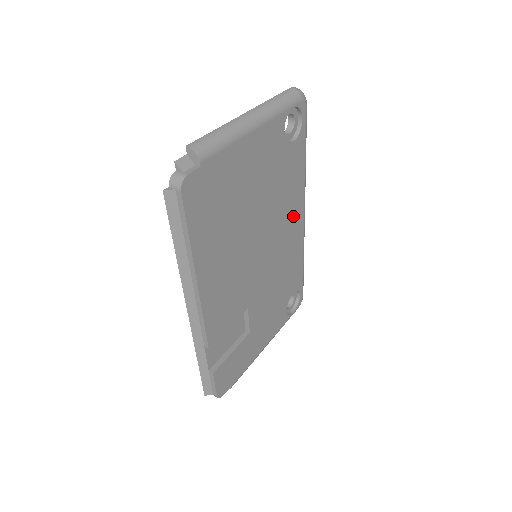
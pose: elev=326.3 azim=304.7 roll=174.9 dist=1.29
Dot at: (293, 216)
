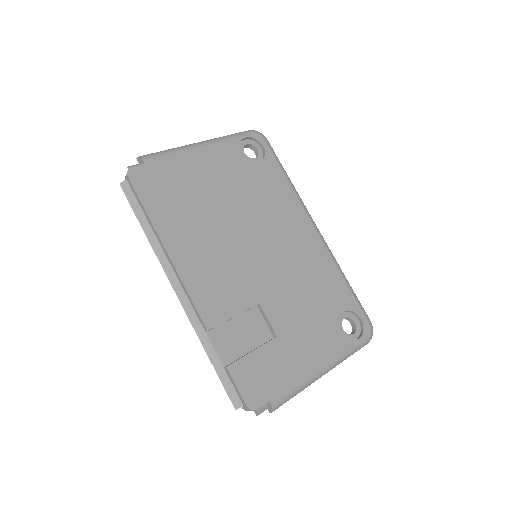
Dot at: (295, 224)
